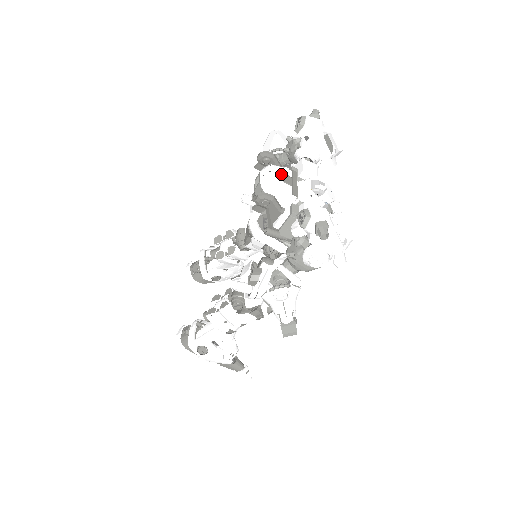
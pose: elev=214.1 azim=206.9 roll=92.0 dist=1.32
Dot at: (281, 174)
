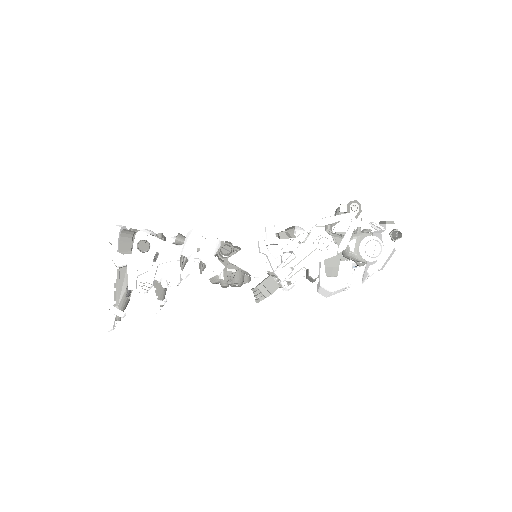
Dot at: occluded
